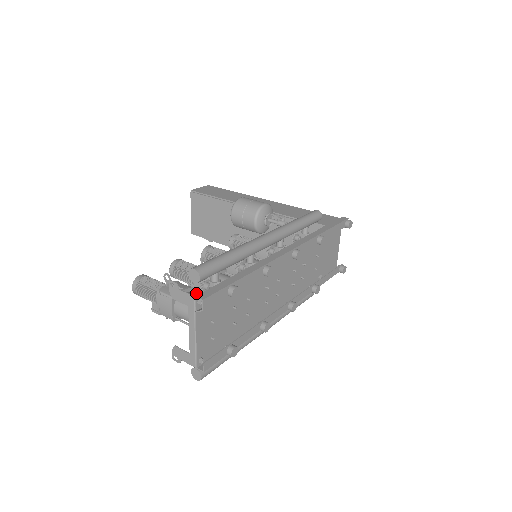
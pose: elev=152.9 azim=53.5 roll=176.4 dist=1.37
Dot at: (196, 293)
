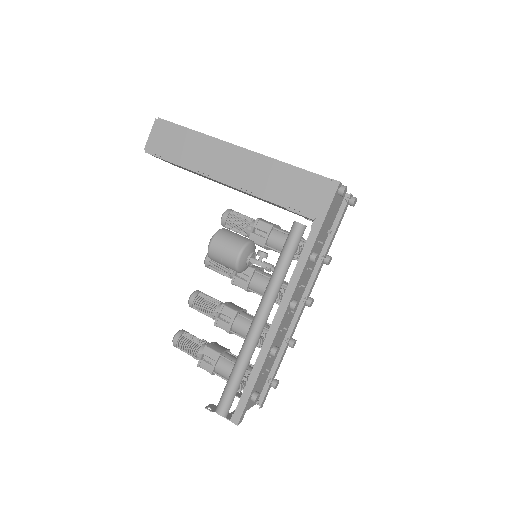
Dot at: (226, 360)
